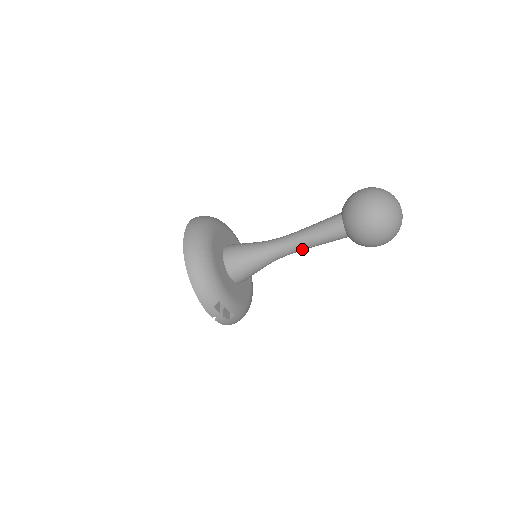
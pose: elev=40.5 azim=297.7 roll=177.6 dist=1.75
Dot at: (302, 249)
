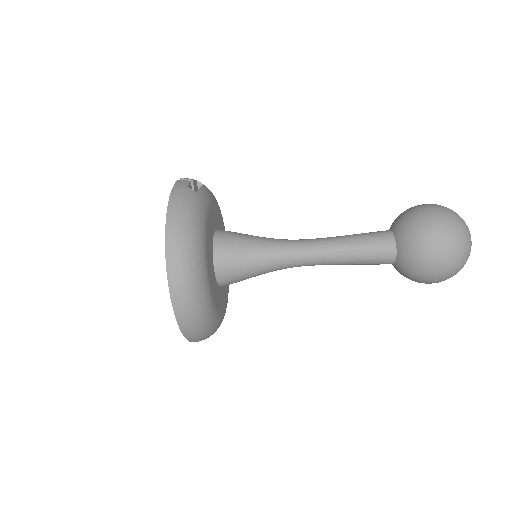
Dot at: occluded
